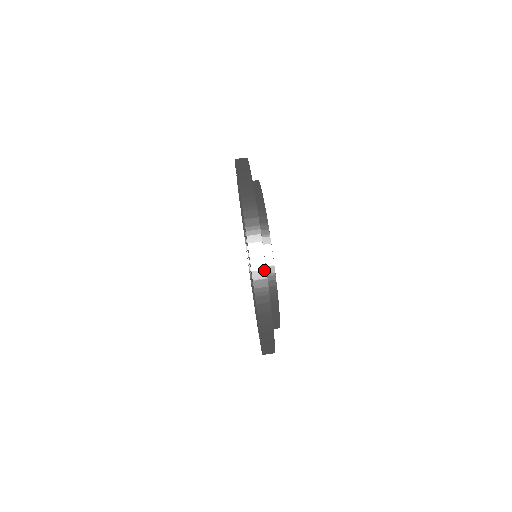
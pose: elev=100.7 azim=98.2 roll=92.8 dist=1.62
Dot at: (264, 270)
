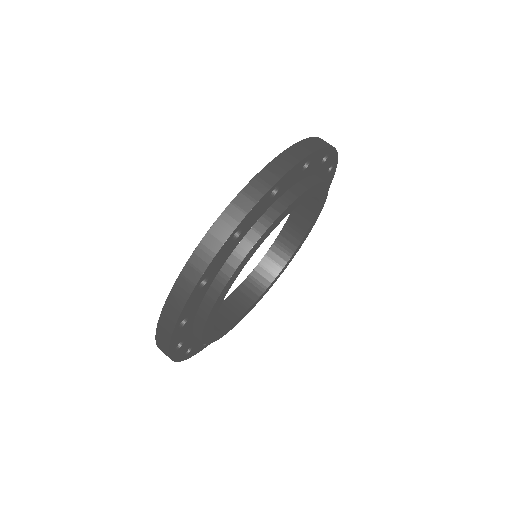
Dot at: (167, 348)
